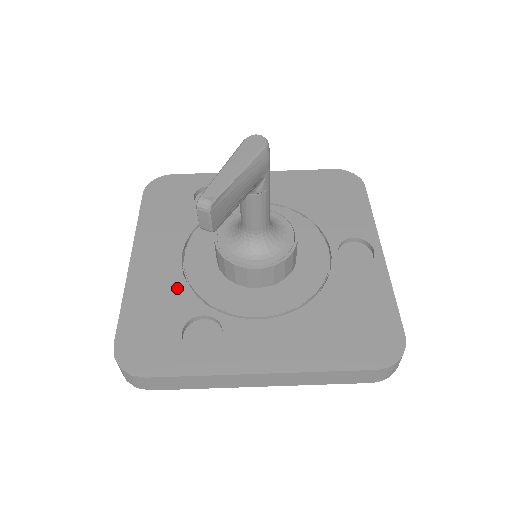
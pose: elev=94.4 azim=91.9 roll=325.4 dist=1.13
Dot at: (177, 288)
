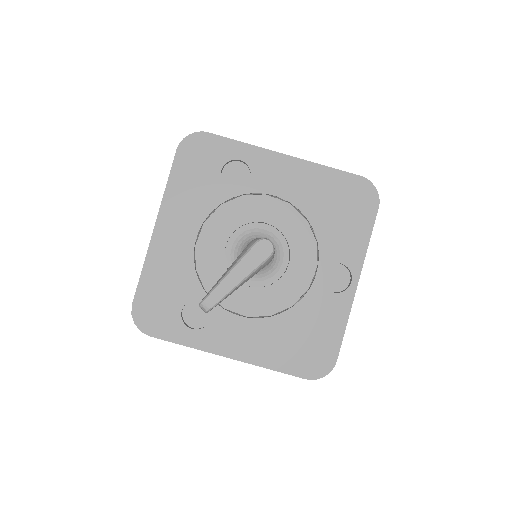
Dot at: (186, 269)
